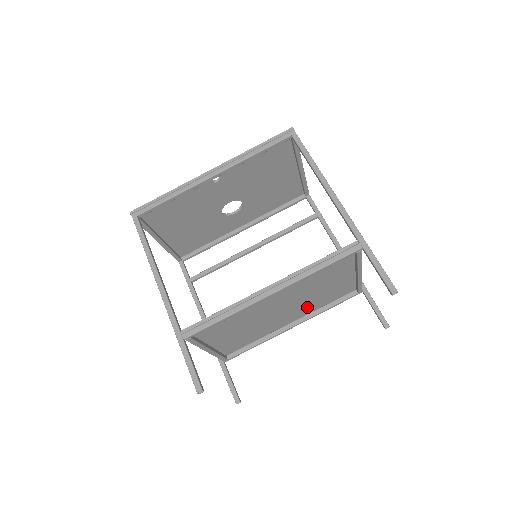
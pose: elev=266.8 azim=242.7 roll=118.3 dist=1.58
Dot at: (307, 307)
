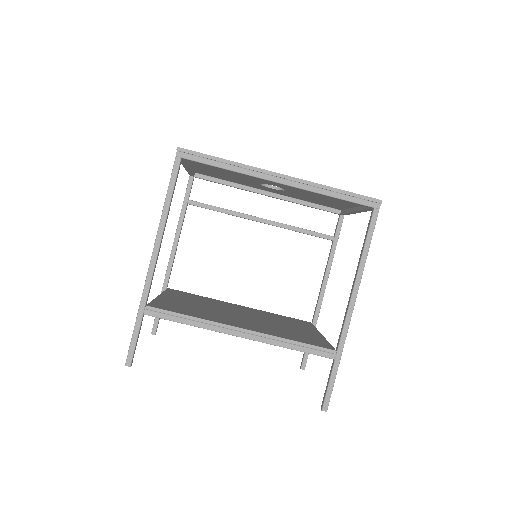
Dot at: occluded
